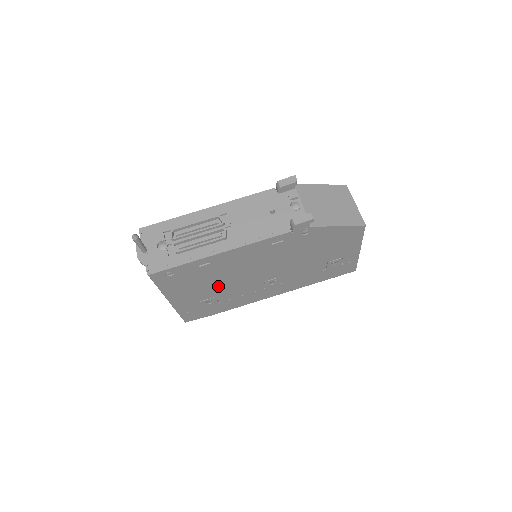
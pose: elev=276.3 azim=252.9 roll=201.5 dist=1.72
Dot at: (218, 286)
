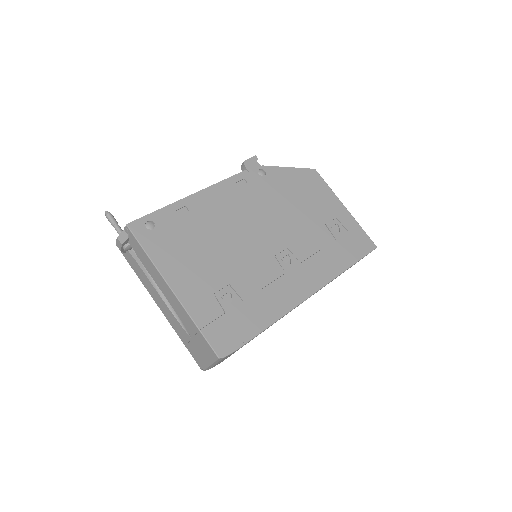
Dot at: (221, 259)
